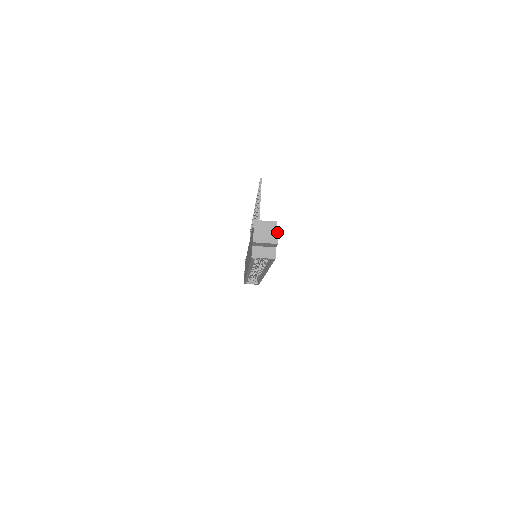
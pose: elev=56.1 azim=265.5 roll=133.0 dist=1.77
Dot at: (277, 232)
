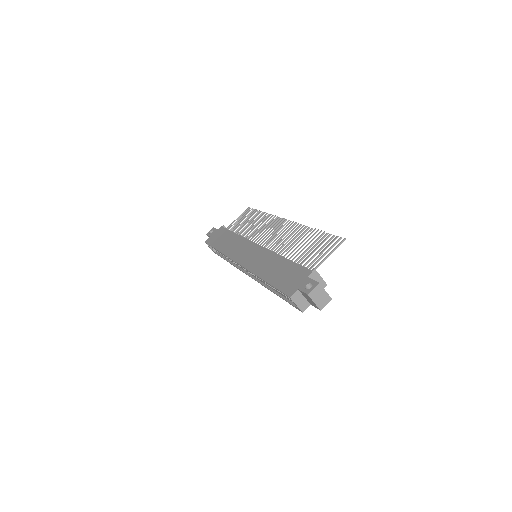
Dot at: (328, 301)
